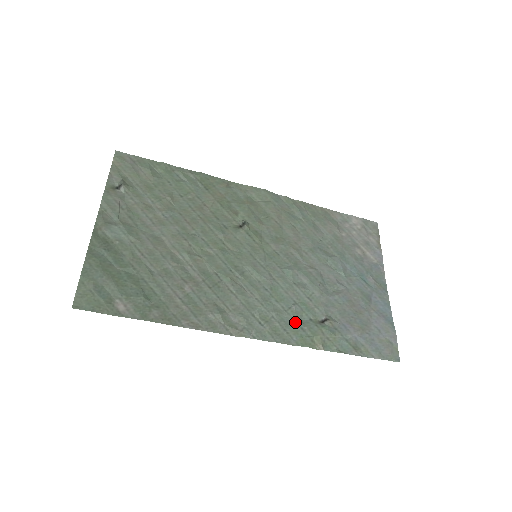
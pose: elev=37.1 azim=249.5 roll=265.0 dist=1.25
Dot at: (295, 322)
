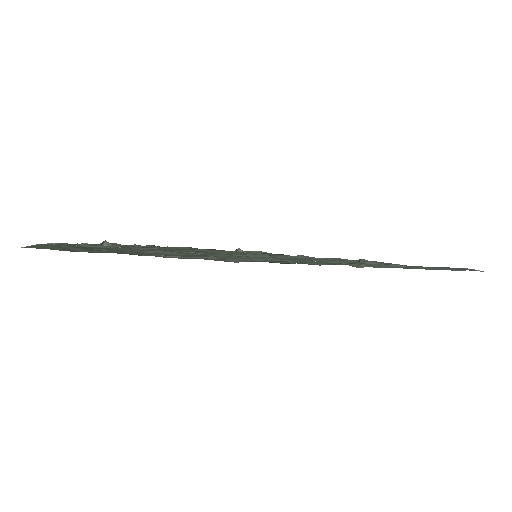
Dot at: (318, 261)
